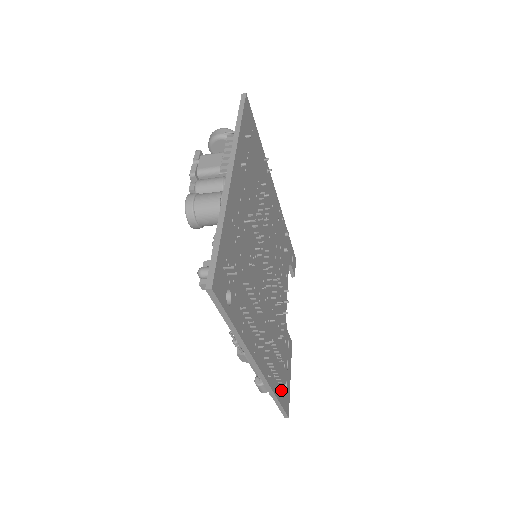
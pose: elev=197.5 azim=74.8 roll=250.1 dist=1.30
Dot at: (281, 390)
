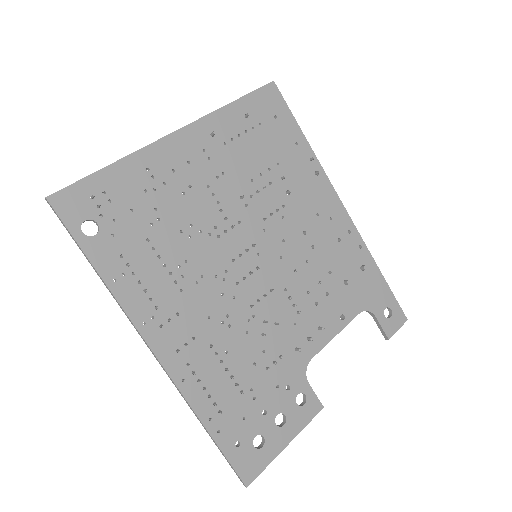
Dot at: (231, 431)
